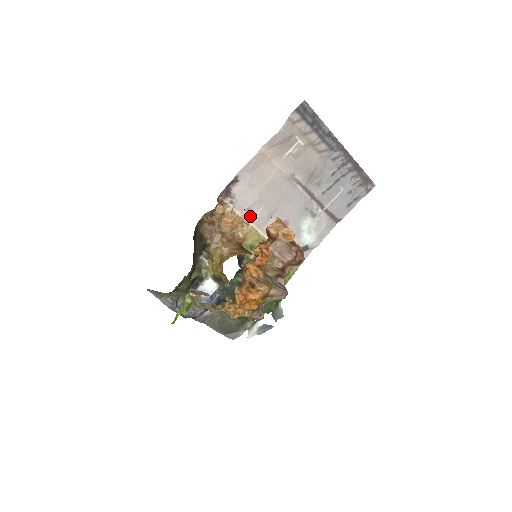
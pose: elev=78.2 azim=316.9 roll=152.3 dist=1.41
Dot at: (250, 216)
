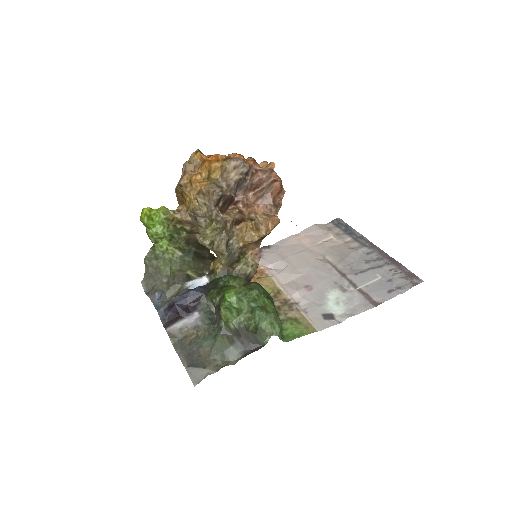
Dot at: (272, 271)
